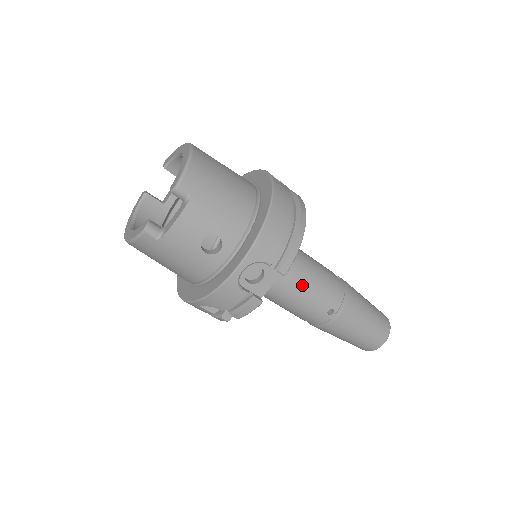
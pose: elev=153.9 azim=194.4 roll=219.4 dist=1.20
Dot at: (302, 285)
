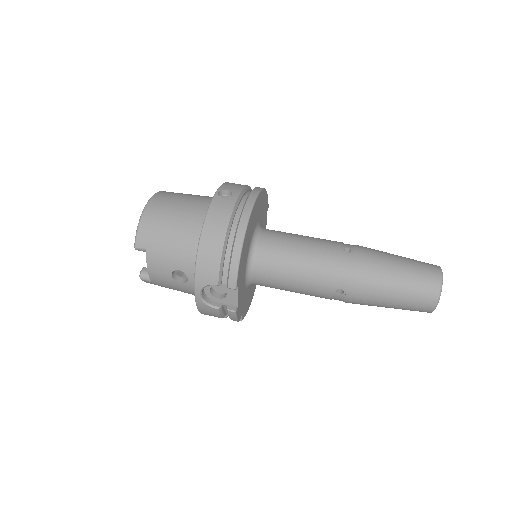
Dot at: (293, 277)
